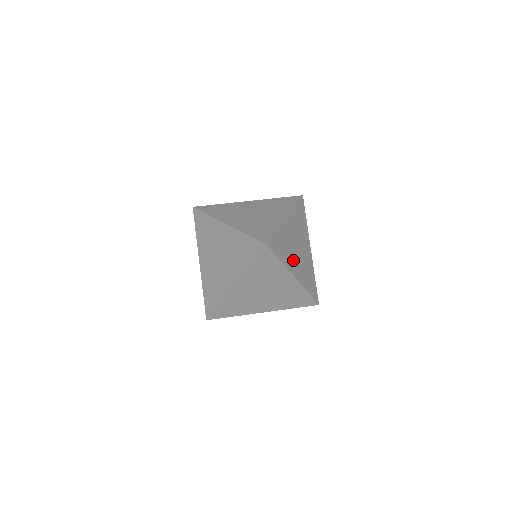
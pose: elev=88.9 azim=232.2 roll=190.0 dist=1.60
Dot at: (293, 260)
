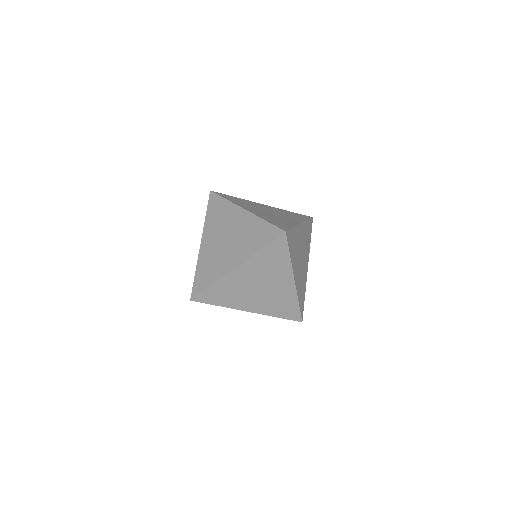
Dot at: (297, 264)
